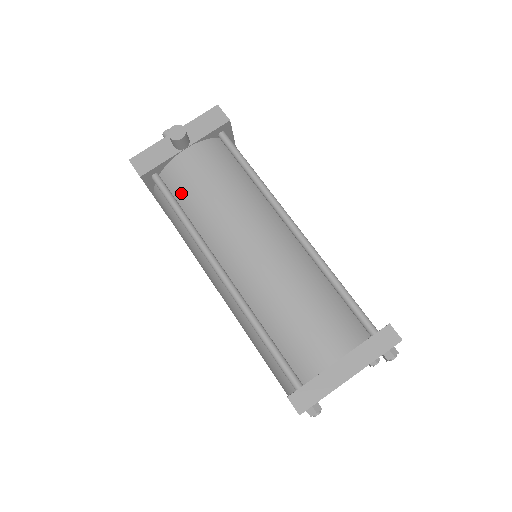
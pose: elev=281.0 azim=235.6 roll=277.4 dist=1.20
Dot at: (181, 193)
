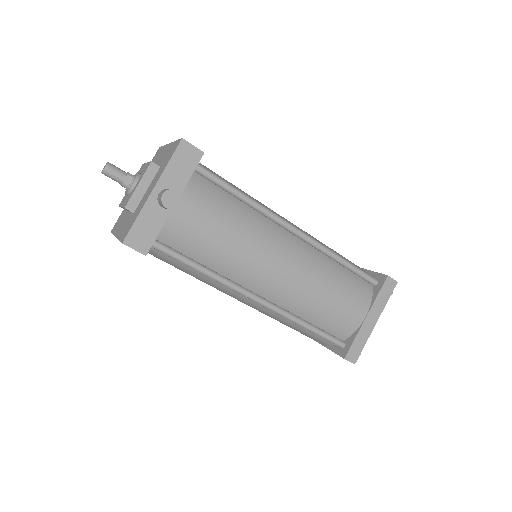
Dot at: (190, 249)
